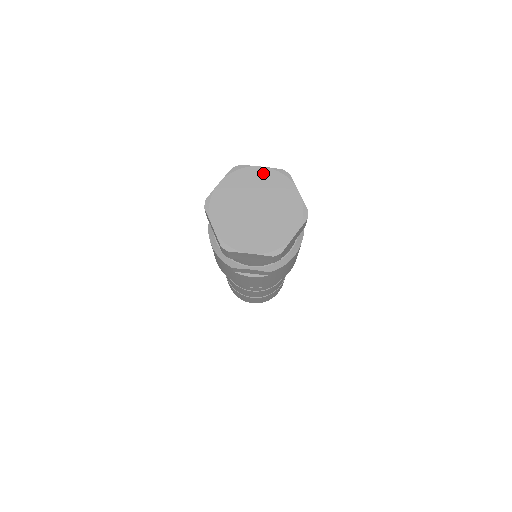
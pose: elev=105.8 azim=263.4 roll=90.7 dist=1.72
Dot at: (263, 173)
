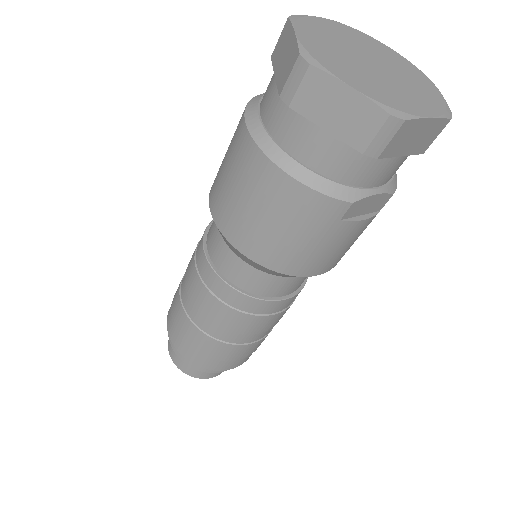
Dot at: (331, 24)
